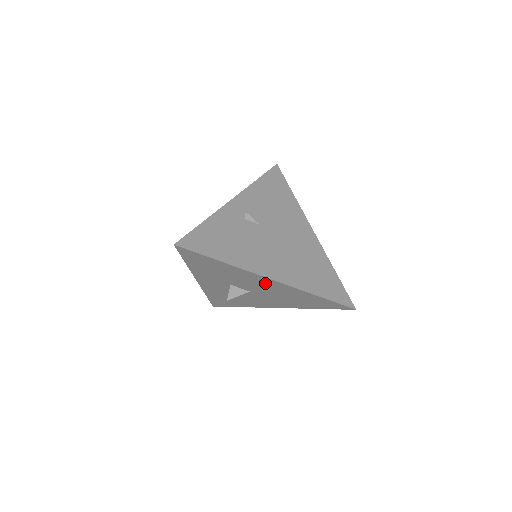
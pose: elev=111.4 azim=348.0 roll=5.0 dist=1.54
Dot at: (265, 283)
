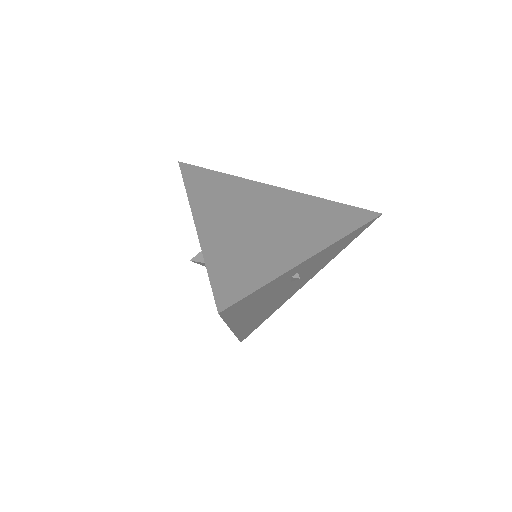
Dot at: occluded
